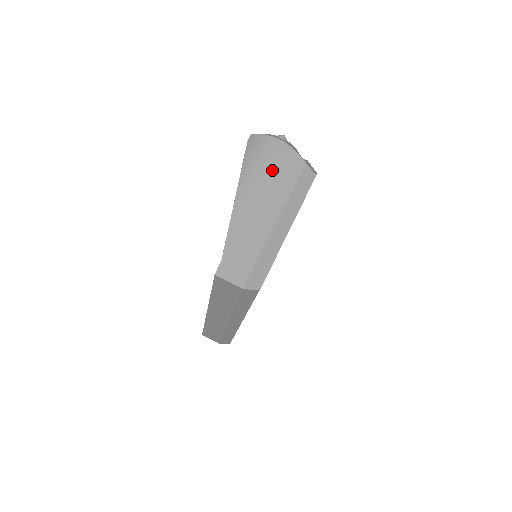
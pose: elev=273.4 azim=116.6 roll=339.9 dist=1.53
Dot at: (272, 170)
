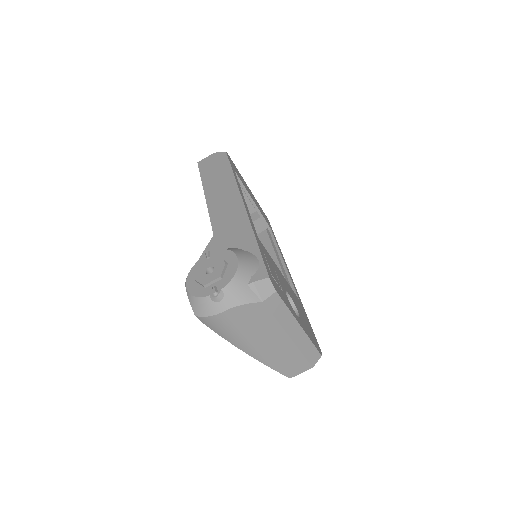
Dot at: (250, 329)
